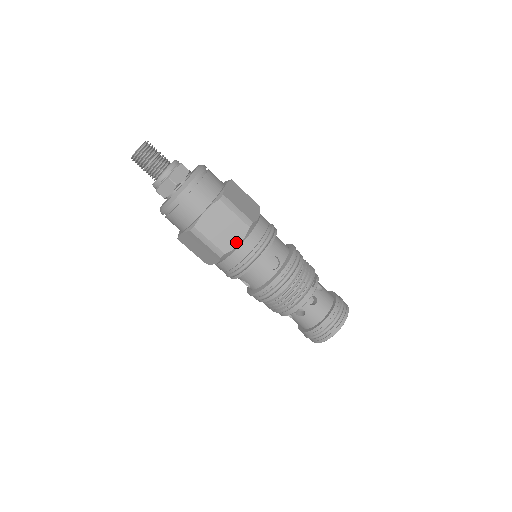
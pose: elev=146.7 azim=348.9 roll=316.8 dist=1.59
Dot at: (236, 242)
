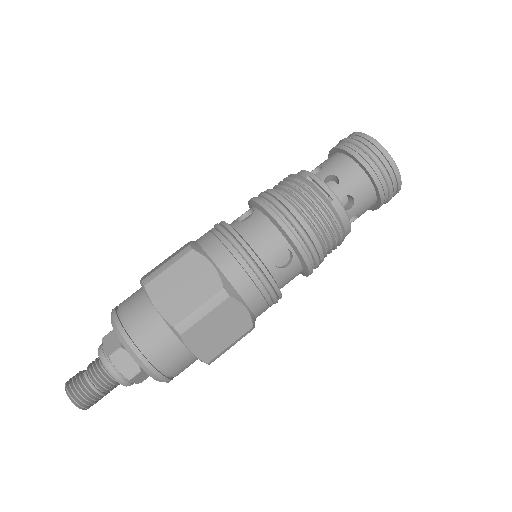
Dot at: (243, 314)
